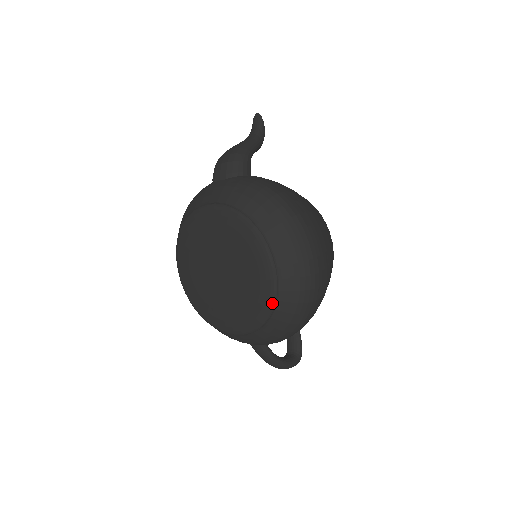
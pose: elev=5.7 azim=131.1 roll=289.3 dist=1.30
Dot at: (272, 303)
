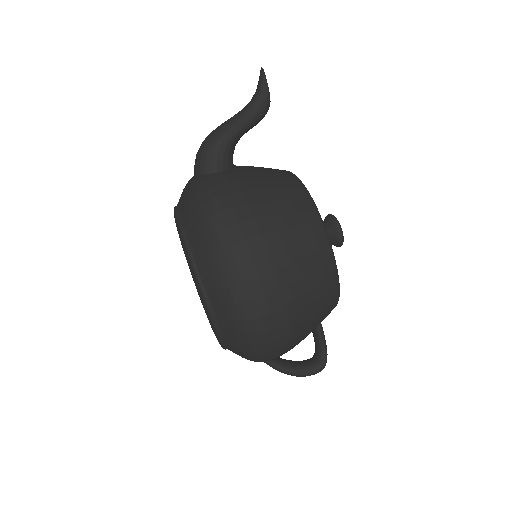
Dot at: (217, 336)
